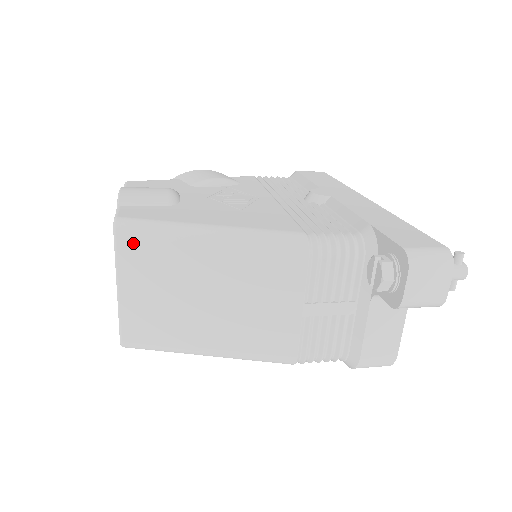
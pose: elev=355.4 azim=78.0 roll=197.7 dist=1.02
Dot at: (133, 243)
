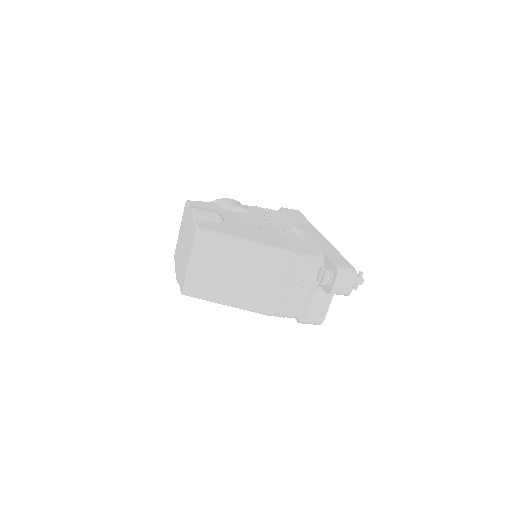
Dot at: (204, 242)
